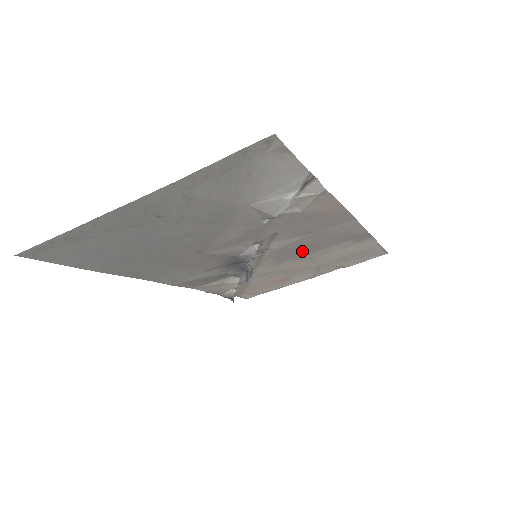
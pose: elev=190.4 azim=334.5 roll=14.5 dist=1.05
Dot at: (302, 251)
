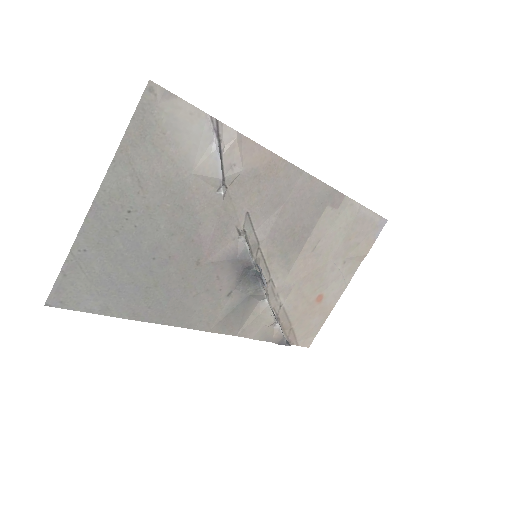
Dot at: (296, 238)
